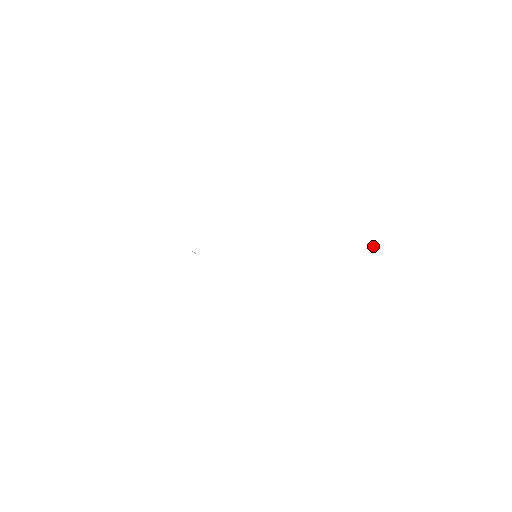
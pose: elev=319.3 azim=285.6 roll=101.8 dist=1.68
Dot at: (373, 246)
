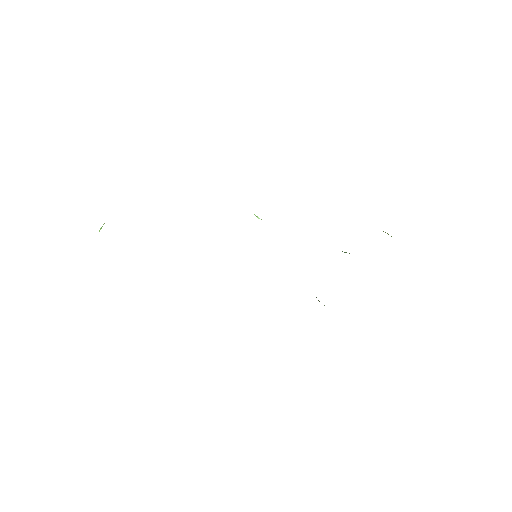
Dot at: occluded
